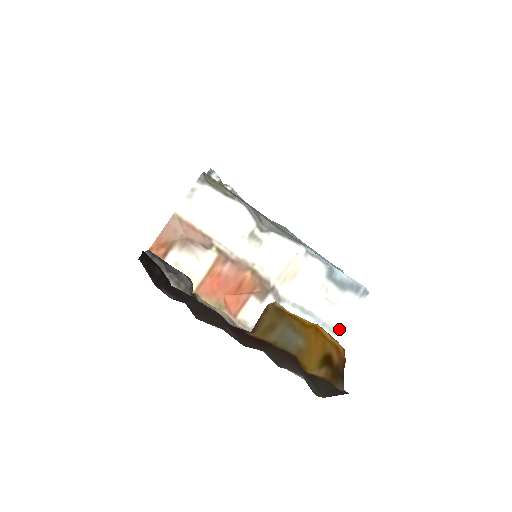
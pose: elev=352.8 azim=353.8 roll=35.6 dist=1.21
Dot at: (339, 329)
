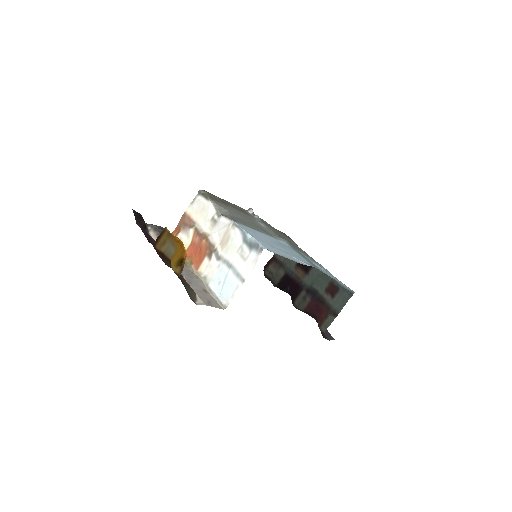
Dot at: (246, 278)
